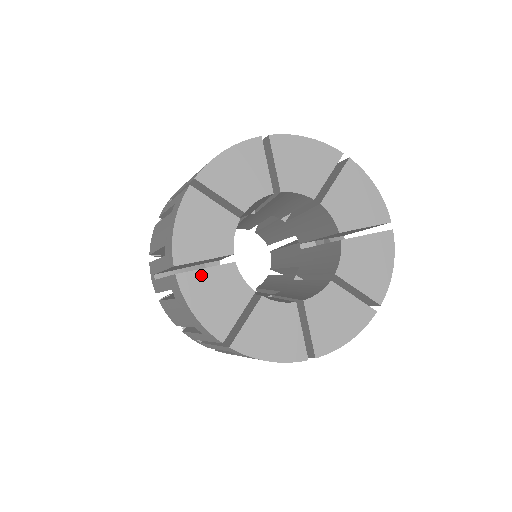
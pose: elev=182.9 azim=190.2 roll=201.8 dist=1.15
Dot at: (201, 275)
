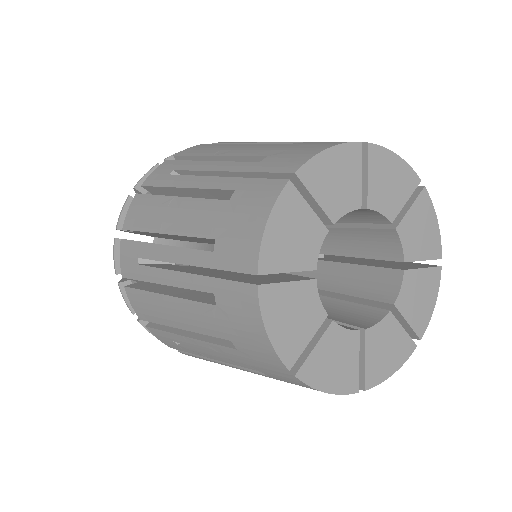
Dot at: (302, 206)
